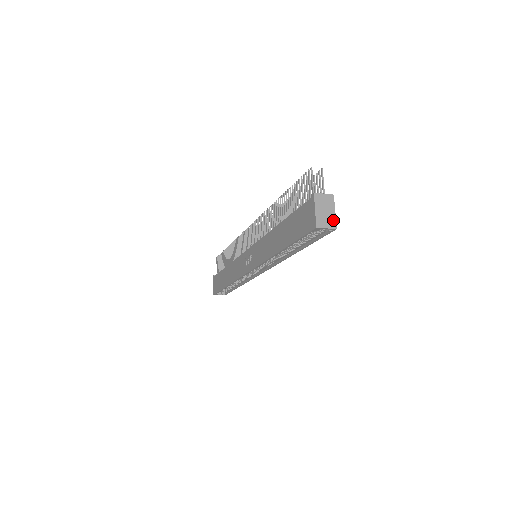
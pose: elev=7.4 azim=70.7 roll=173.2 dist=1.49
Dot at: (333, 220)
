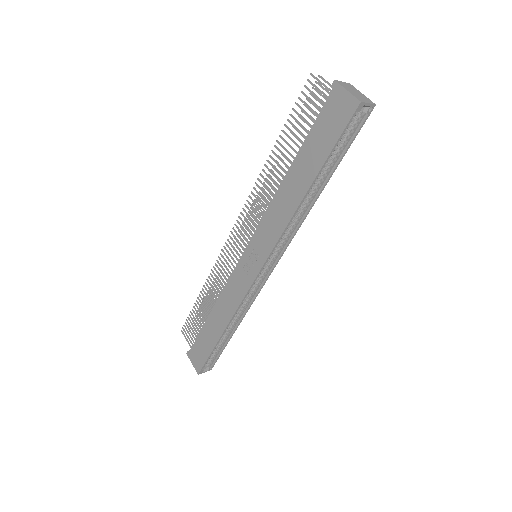
Dot at: (367, 99)
